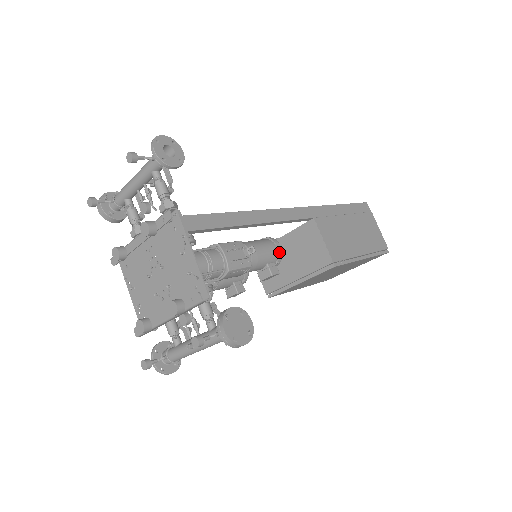
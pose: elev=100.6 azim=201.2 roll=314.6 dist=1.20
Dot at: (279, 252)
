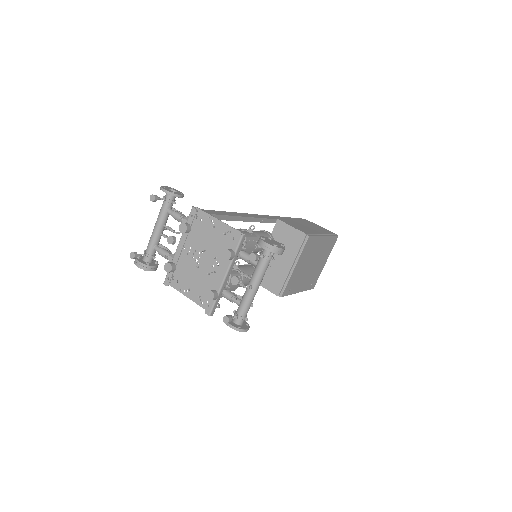
Dot at: (269, 234)
